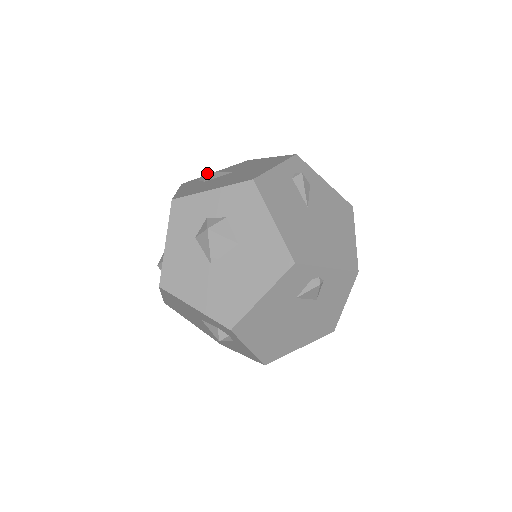
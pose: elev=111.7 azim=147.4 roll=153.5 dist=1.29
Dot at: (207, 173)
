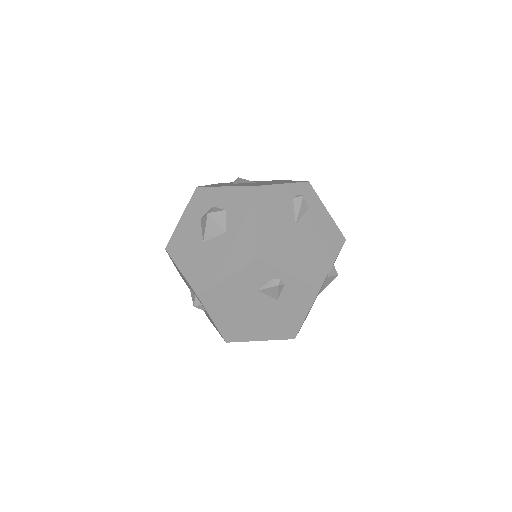
Dot at: (240, 178)
